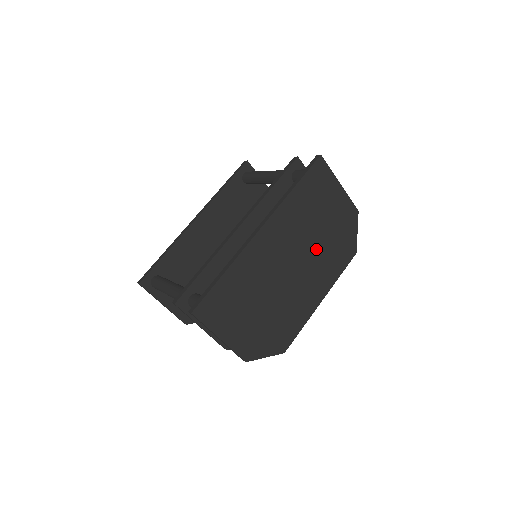
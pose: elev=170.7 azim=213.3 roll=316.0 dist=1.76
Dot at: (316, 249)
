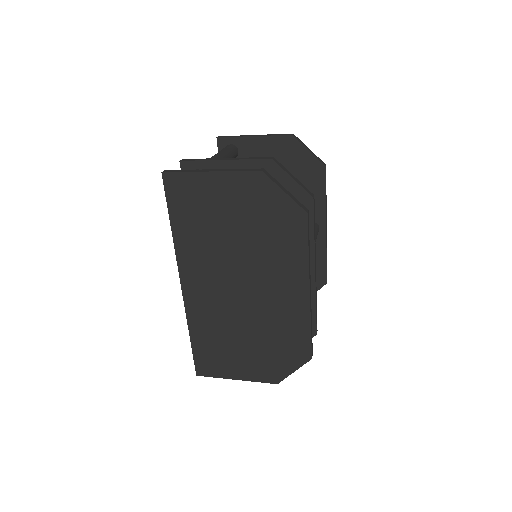
Dot at: (250, 254)
